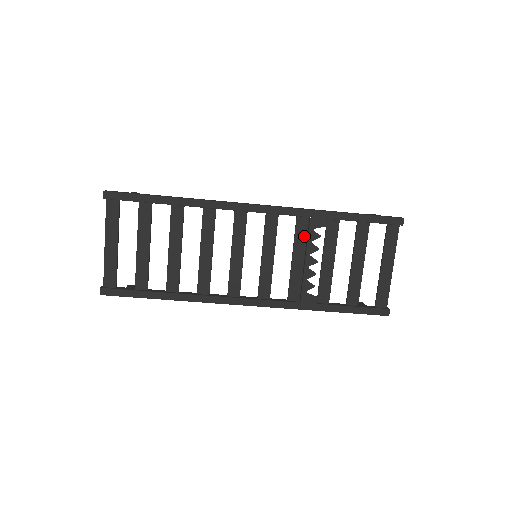
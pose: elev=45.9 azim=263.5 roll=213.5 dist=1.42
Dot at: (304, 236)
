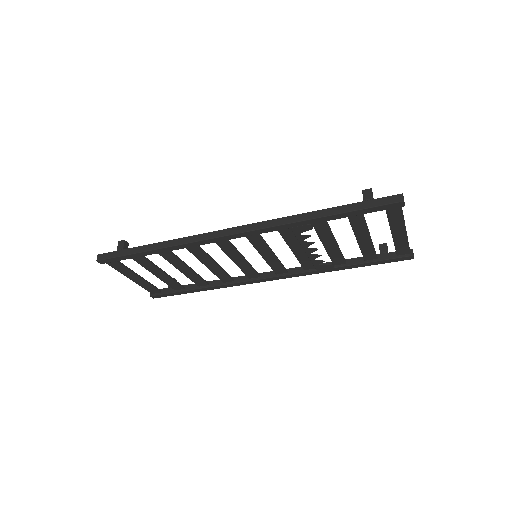
Dot at: (293, 237)
